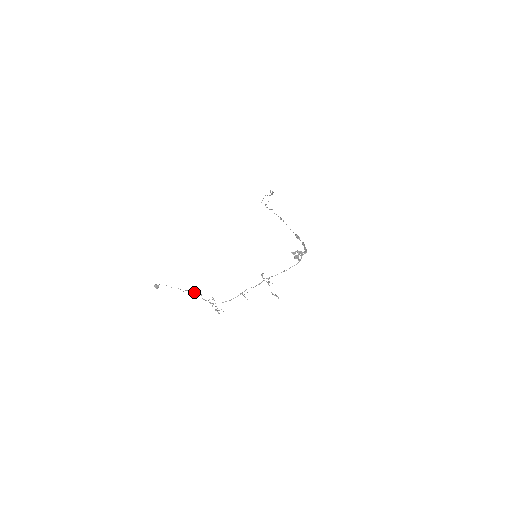
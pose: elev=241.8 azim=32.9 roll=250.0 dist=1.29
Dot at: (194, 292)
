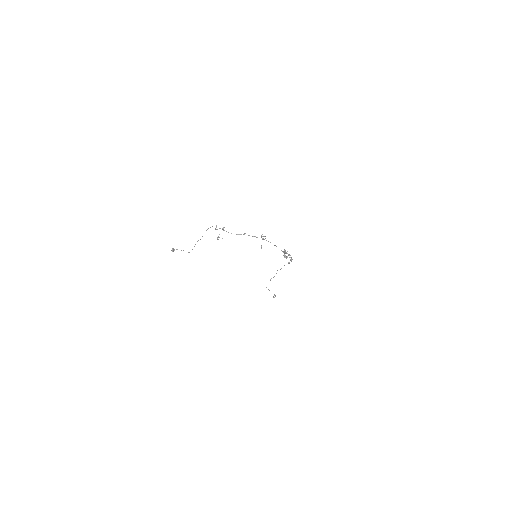
Dot at: (212, 226)
